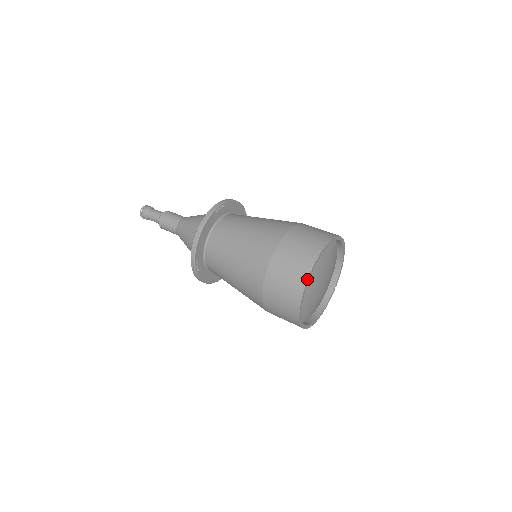
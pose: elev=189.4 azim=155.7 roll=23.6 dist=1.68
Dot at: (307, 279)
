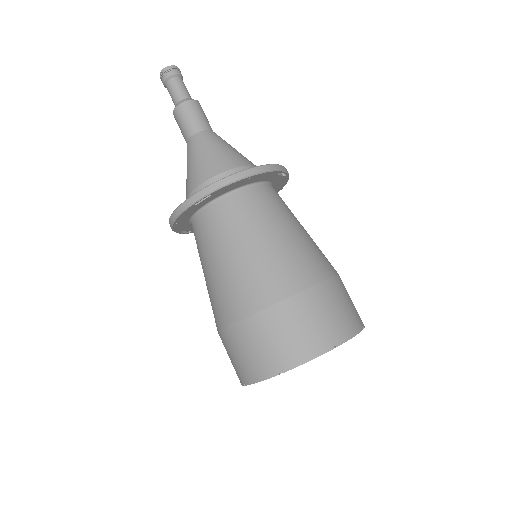
Dot at: (243, 385)
